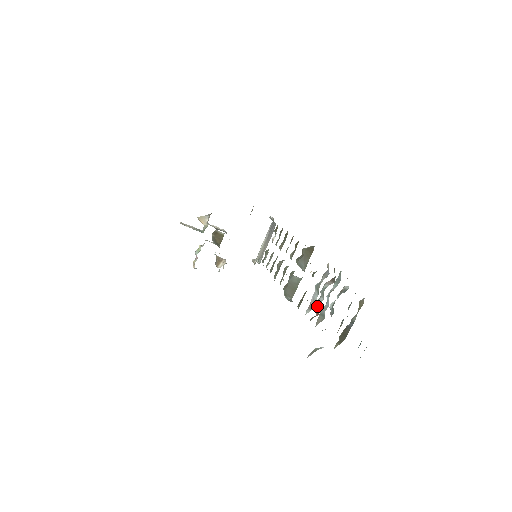
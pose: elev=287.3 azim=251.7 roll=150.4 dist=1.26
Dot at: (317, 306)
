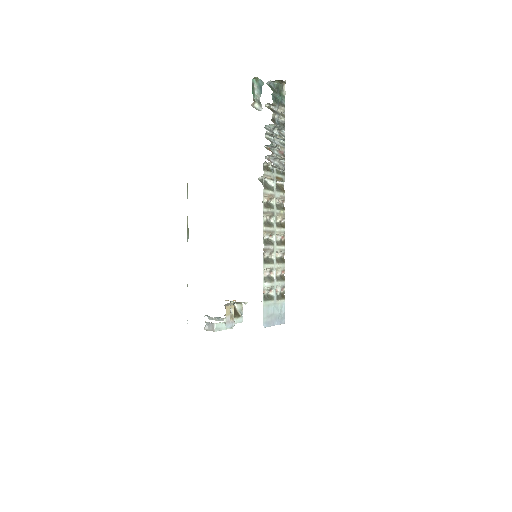
Dot at: (271, 151)
